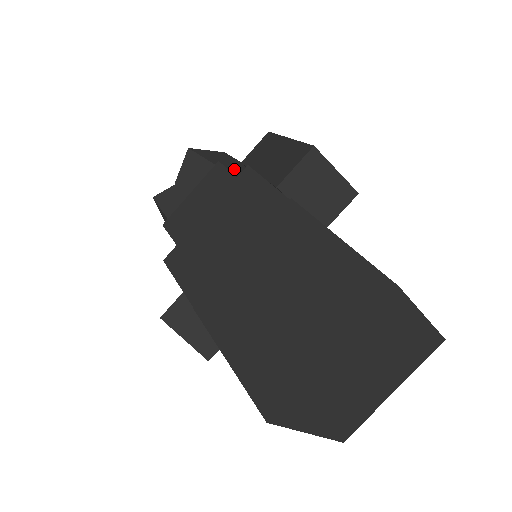
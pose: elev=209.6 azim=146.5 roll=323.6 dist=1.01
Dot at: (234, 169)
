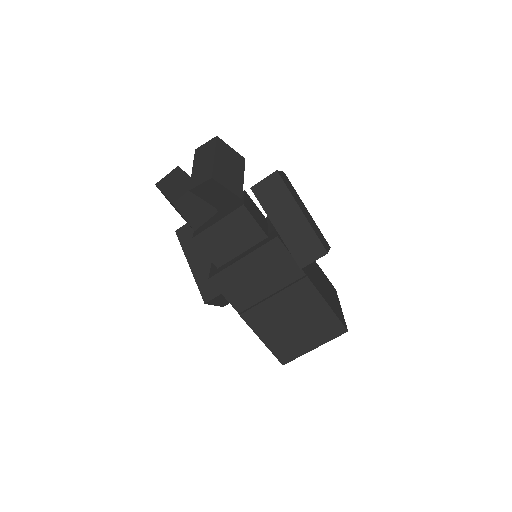
Dot at: (239, 181)
